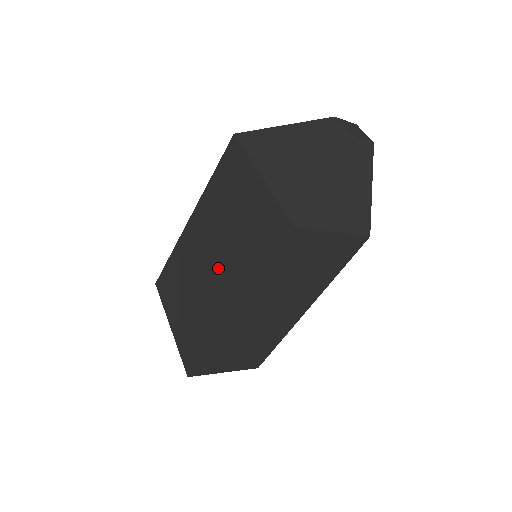
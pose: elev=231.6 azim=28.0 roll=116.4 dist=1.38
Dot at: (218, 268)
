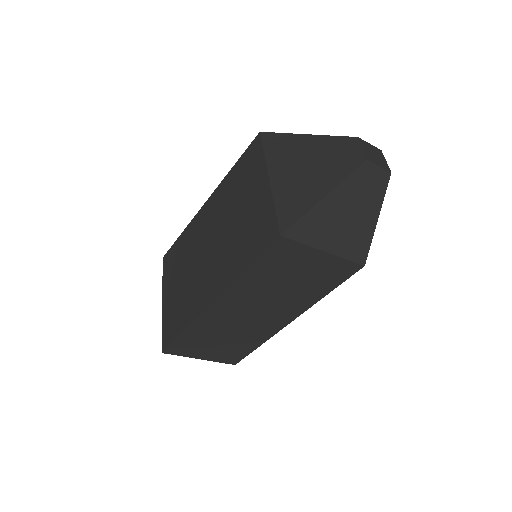
Dot at: (212, 257)
